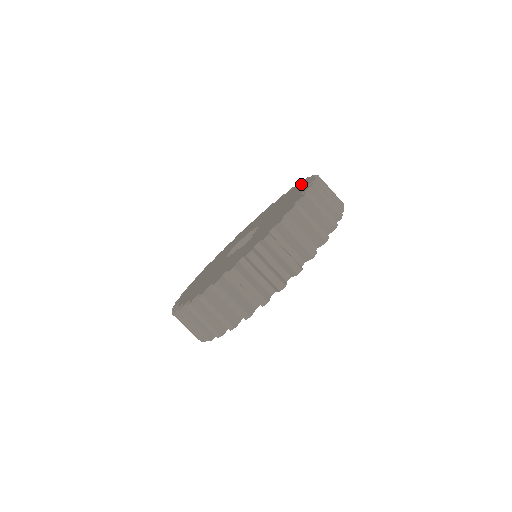
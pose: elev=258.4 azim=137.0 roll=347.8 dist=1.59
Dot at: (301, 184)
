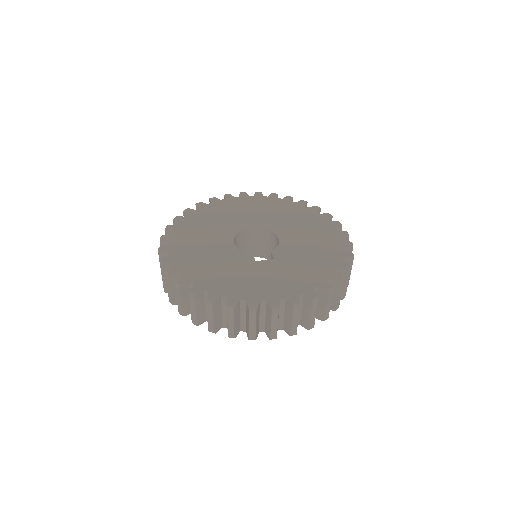
Dot at: (333, 229)
